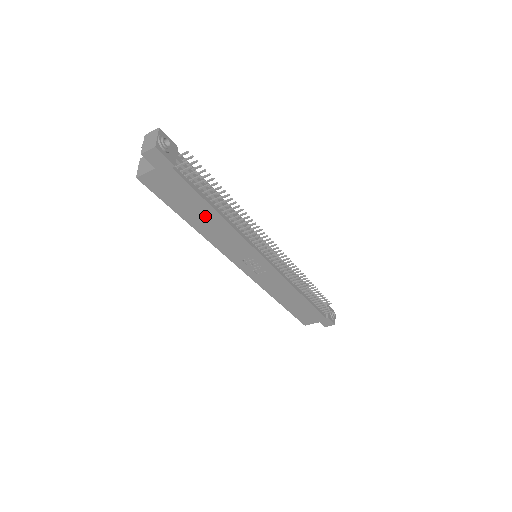
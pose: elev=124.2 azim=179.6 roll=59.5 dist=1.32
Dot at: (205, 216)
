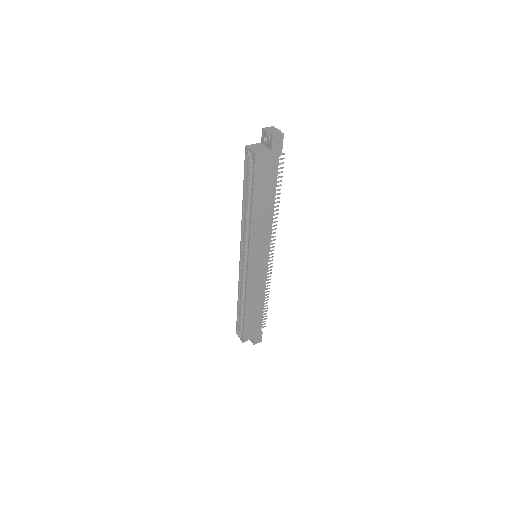
Dot at: (266, 202)
